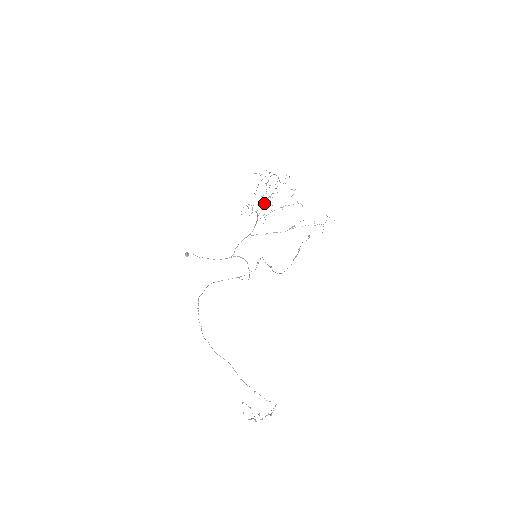
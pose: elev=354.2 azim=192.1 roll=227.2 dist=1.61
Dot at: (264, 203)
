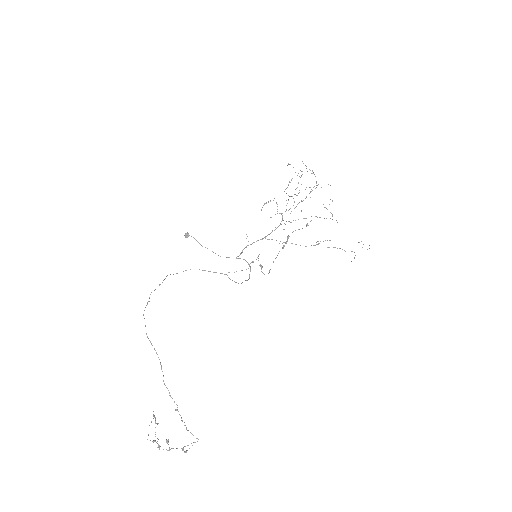
Dot at: (294, 208)
